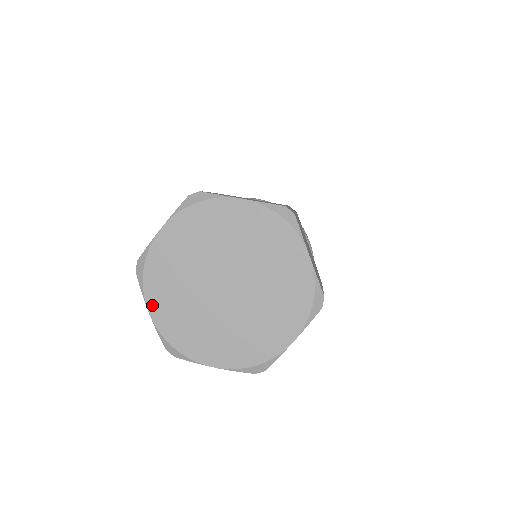
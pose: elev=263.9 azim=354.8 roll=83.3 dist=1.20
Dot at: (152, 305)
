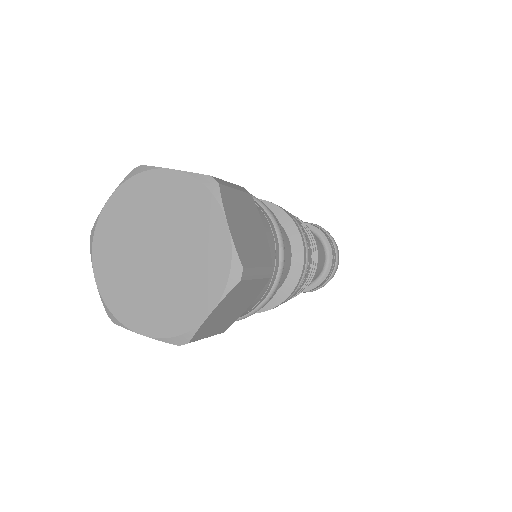
Dot at: (138, 328)
